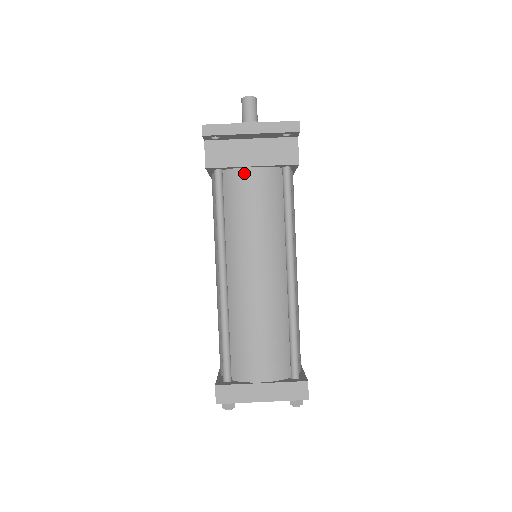
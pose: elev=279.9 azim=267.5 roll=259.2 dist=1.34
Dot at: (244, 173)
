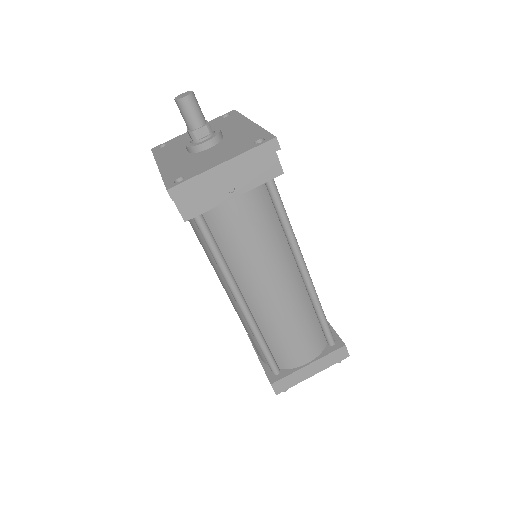
Dot at: (227, 207)
